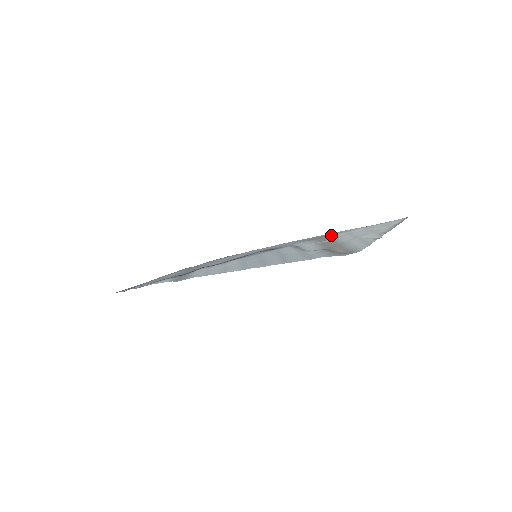
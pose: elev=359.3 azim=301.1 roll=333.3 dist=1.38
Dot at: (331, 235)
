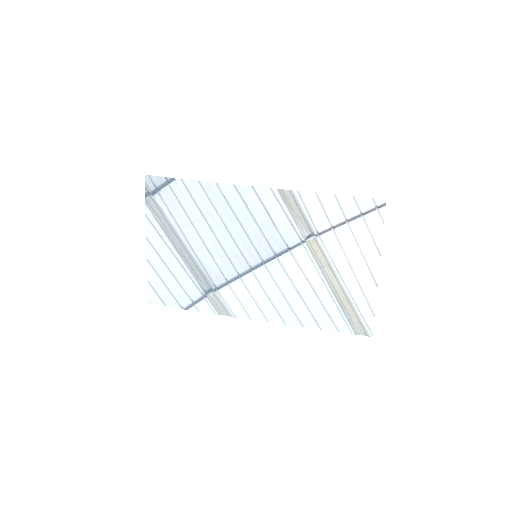
Dot at: (322, 241)
